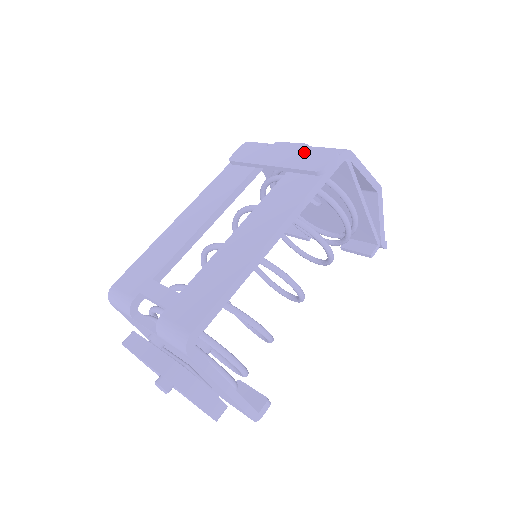
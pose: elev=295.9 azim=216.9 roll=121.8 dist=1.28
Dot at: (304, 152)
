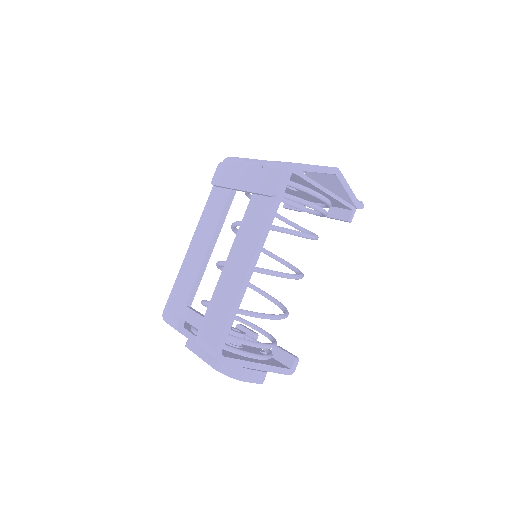
Dot at: (260, 174)
